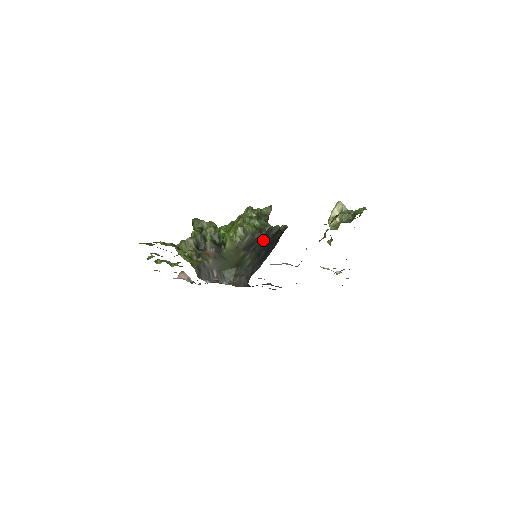
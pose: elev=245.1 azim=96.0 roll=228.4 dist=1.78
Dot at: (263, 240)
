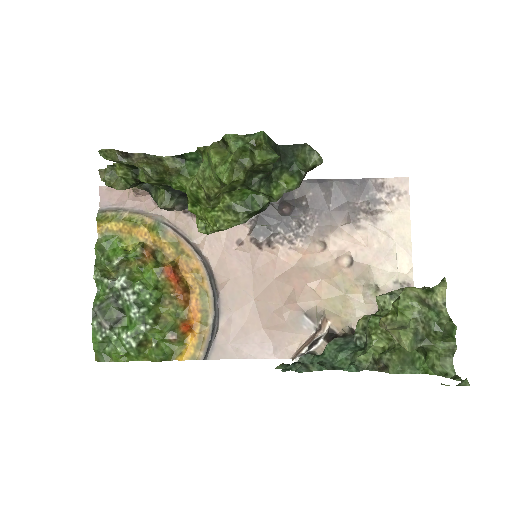
Dot at: occluded
